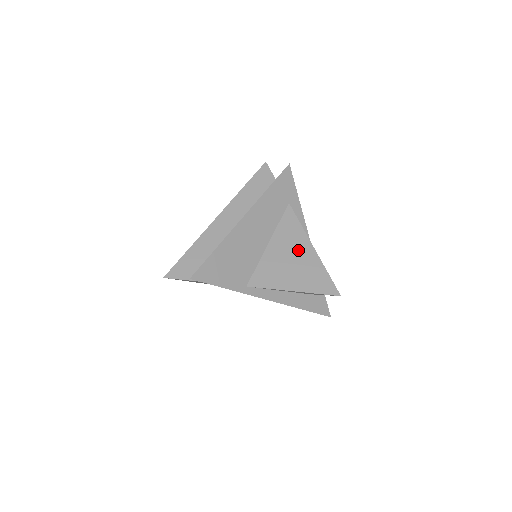
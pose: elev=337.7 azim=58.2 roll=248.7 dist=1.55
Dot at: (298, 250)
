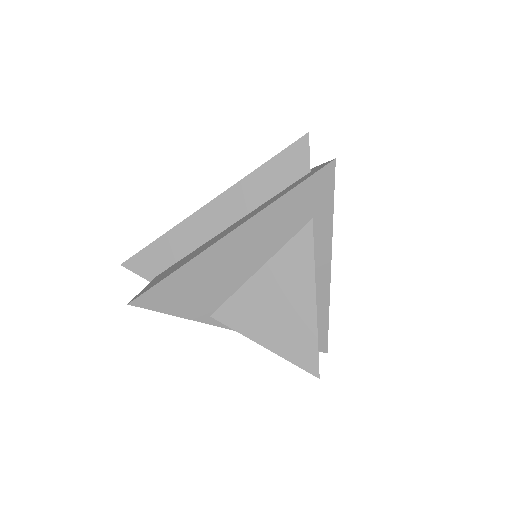
Dot at: (293, 295)
